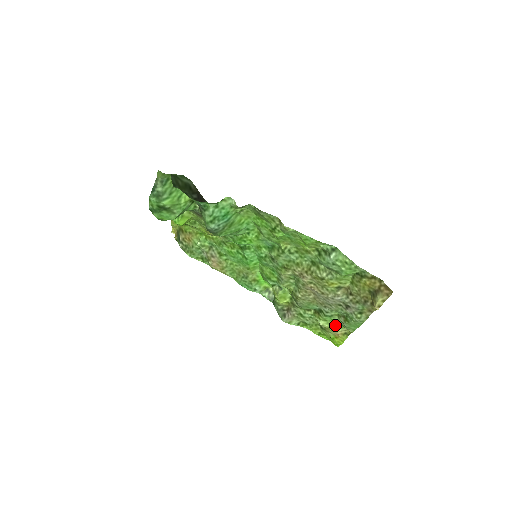
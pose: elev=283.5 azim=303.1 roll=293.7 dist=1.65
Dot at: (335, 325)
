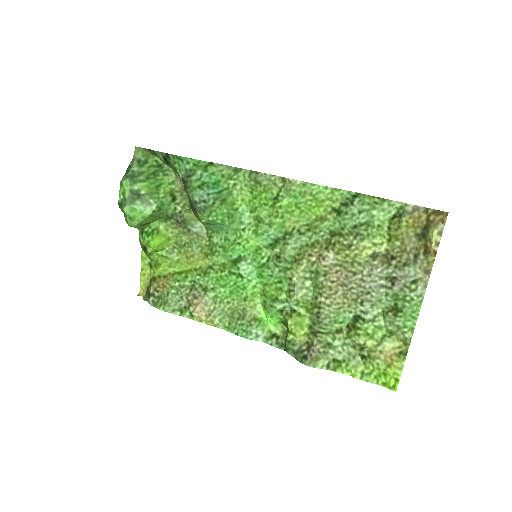
Dot at: (382, 338)
